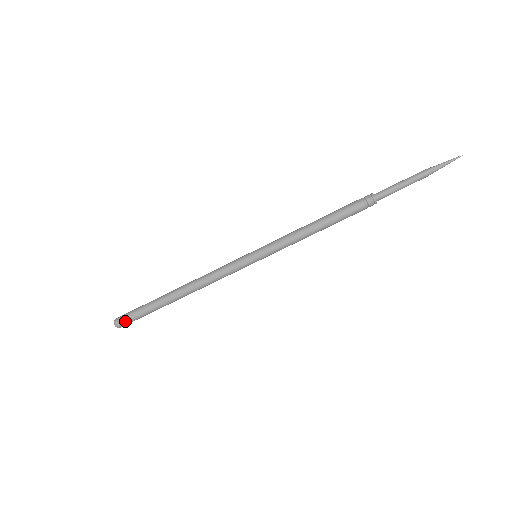
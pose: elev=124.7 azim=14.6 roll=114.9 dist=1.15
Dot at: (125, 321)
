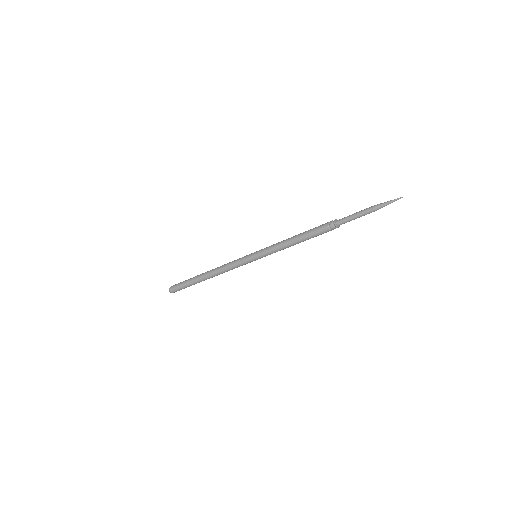
Dot at: occluded
